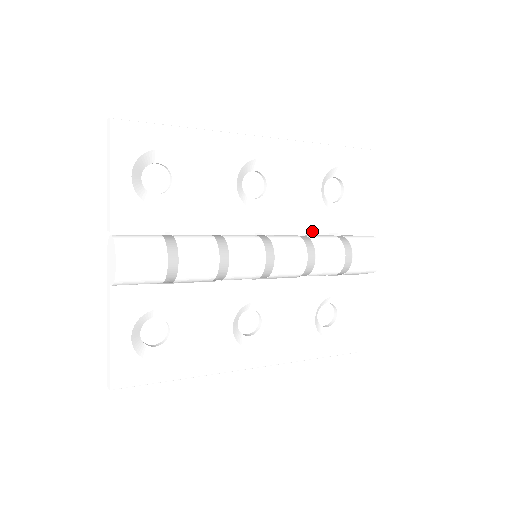
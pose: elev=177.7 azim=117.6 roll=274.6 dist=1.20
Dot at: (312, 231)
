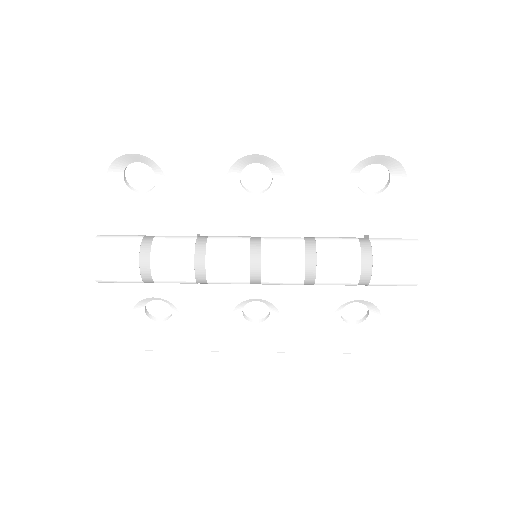
Dot at: (330, 233)
